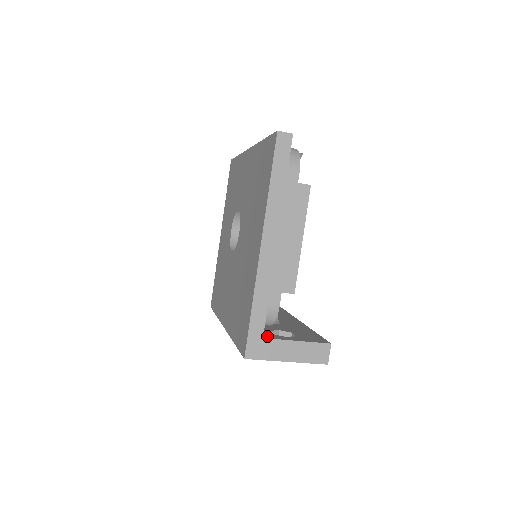
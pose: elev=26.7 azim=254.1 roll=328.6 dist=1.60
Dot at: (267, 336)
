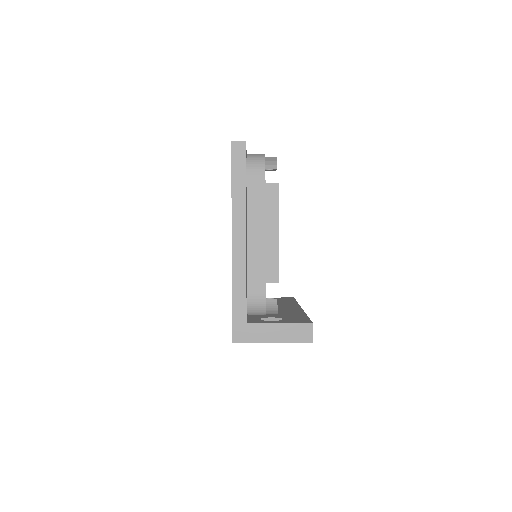
Dot at: (252, 321)
